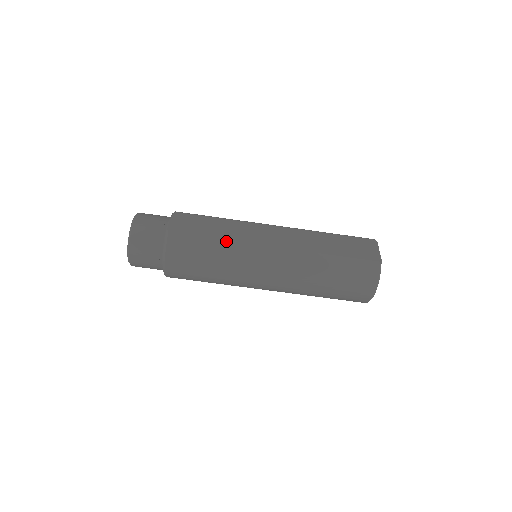
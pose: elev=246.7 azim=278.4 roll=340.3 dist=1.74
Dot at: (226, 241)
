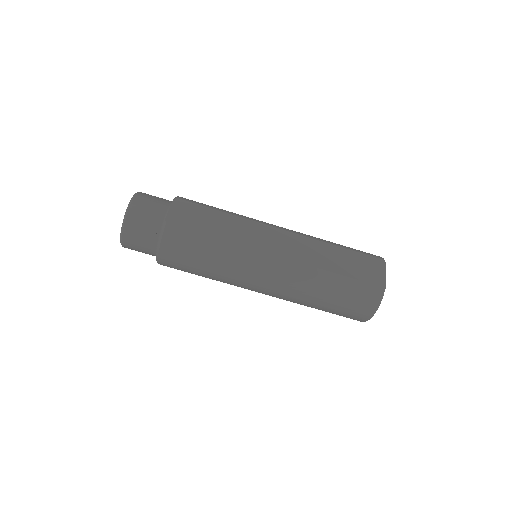
Dot at: (226, 242)
